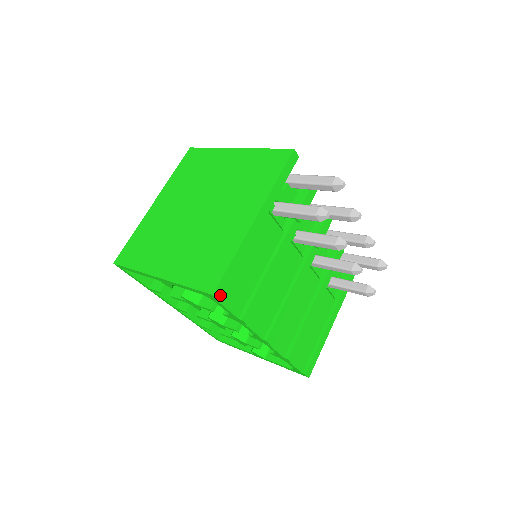
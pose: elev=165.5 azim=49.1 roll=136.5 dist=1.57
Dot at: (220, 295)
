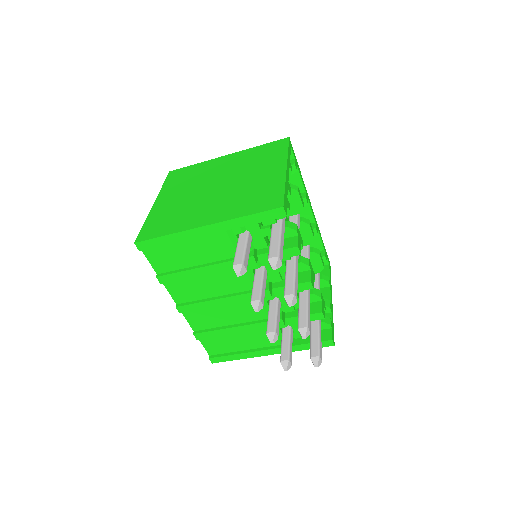
Dot at: (142, 248)
